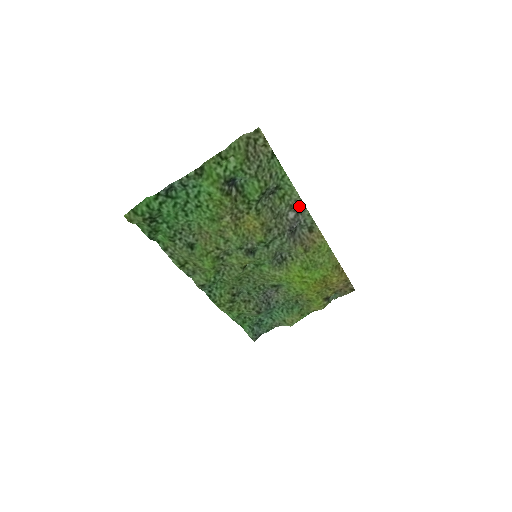
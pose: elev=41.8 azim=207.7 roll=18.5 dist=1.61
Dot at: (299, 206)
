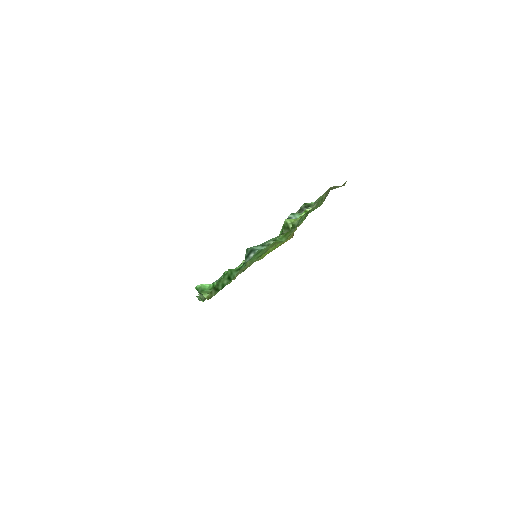
Dot at: occluded
